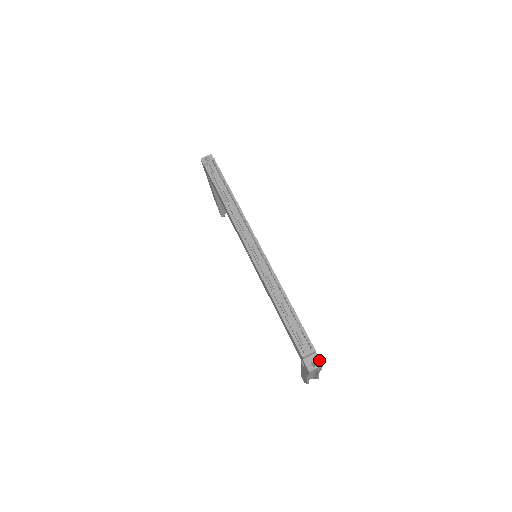
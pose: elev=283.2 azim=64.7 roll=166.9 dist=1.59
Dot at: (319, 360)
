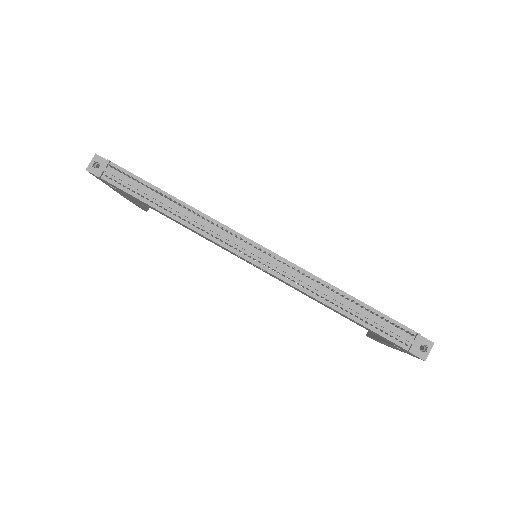
Dot at: (427, 340)
